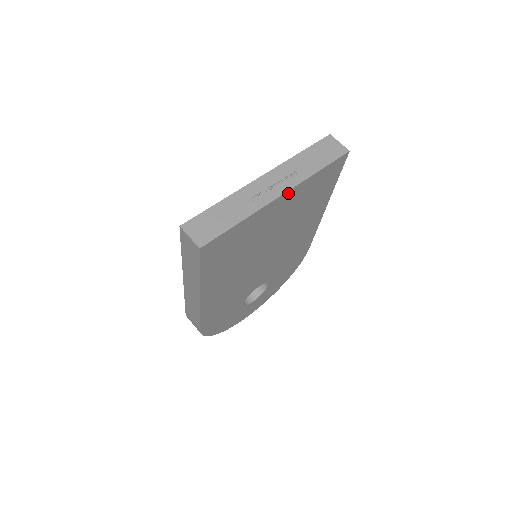
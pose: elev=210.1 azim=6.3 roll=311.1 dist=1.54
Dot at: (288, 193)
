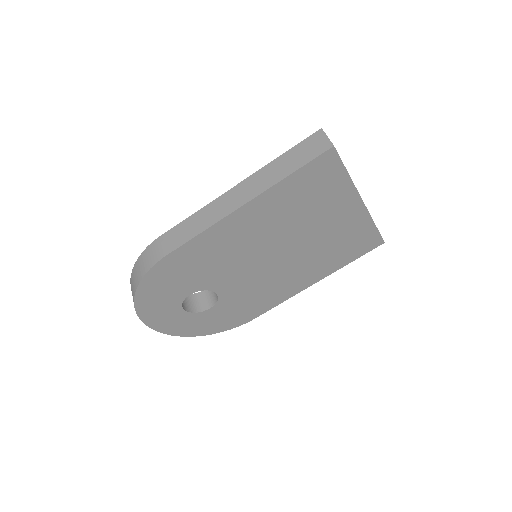
Dot at: (362, 208)
